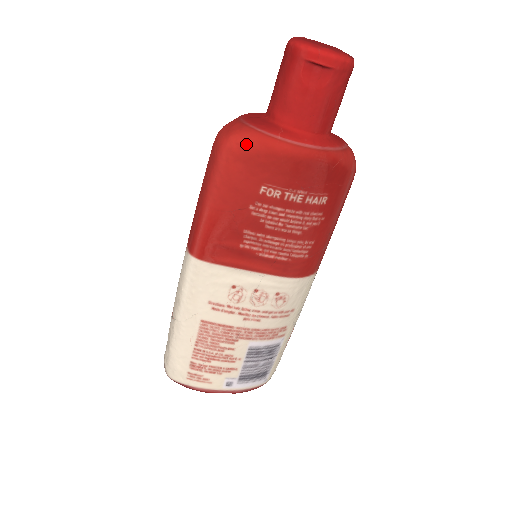
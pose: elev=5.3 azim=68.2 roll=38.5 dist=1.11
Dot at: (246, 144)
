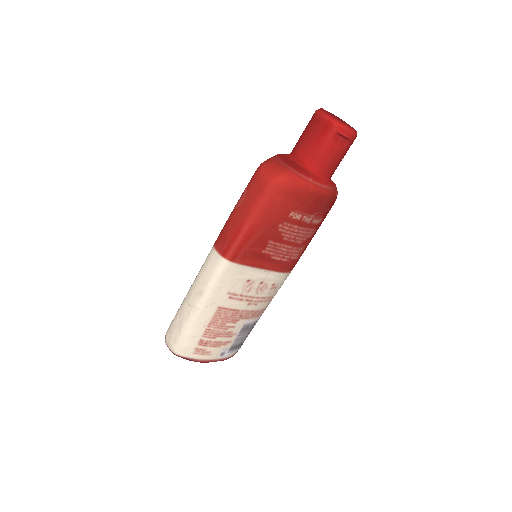
Dot at: (290, 183)
